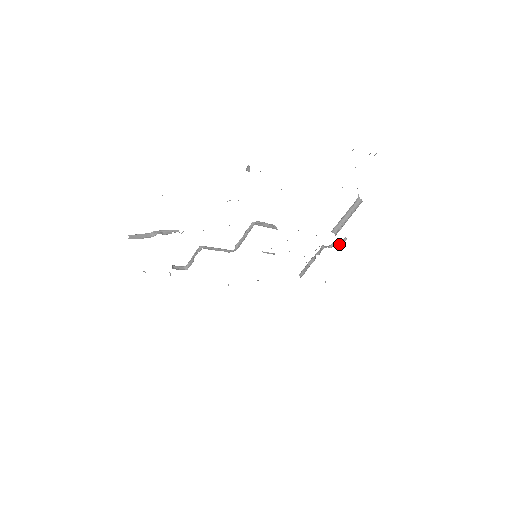
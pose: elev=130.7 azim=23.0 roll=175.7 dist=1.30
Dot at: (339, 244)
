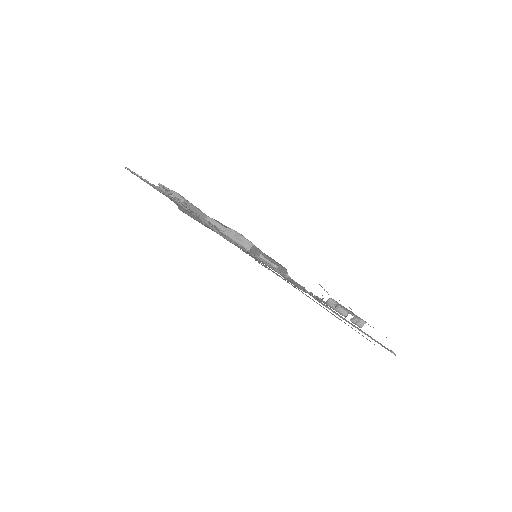
Dot at: (344, 313)
